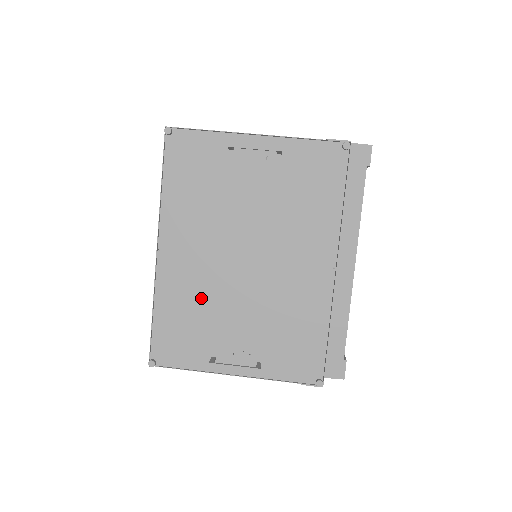
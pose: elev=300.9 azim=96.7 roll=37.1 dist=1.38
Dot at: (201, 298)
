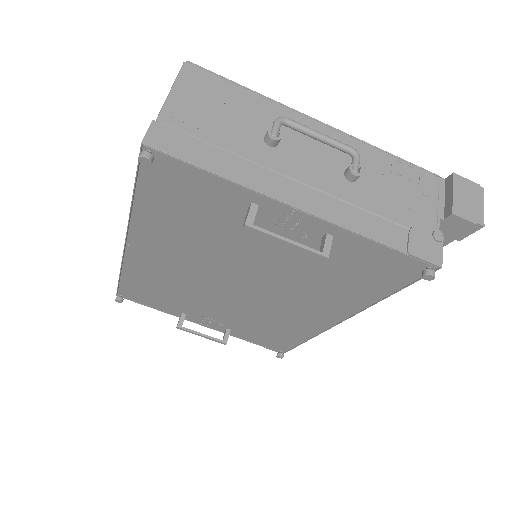
Dot at: (177, 286)
